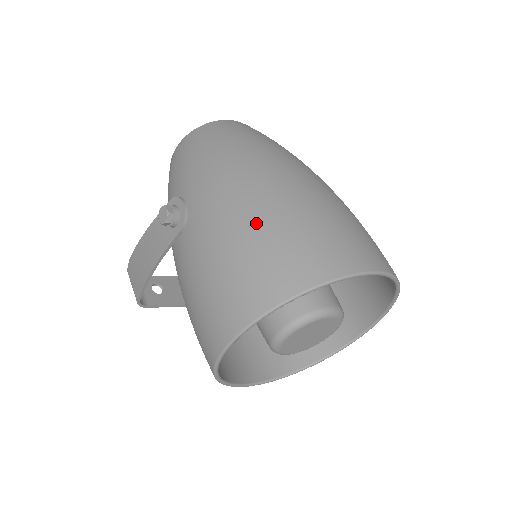
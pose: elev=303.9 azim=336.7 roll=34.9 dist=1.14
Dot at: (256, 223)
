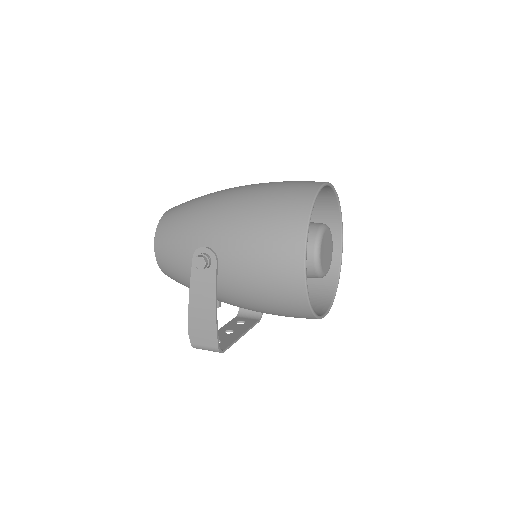
Dot at: (255, 211)
